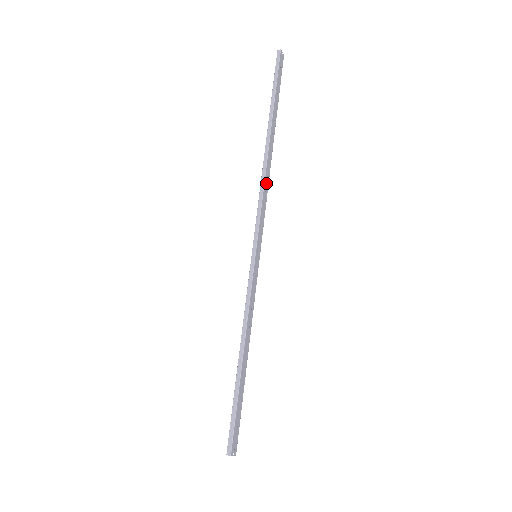
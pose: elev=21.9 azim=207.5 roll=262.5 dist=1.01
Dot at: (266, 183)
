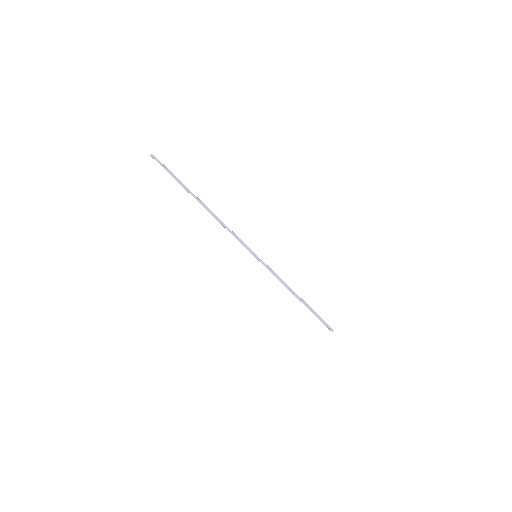
Dot at: (223, 223)
